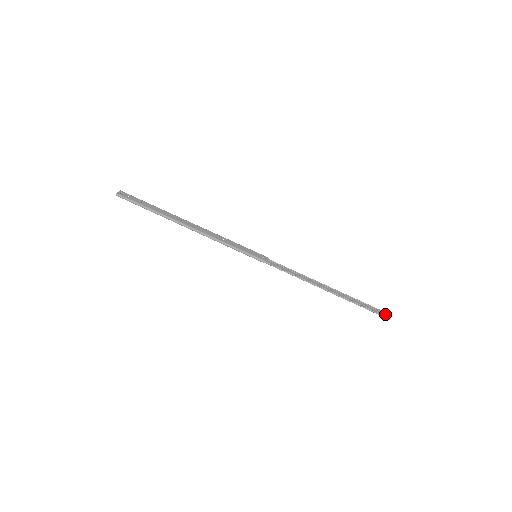
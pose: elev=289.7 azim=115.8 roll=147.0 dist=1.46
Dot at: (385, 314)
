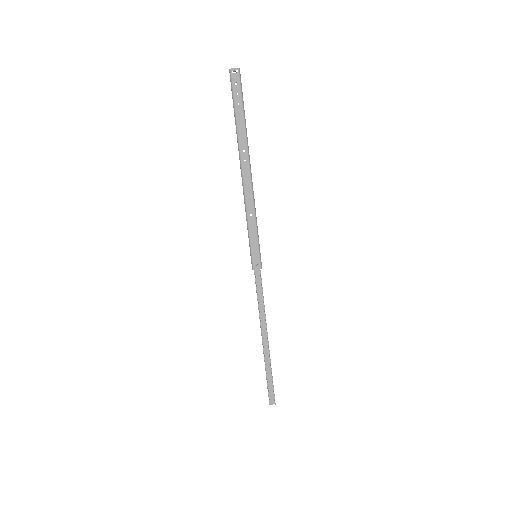
Dot at: (274, 399)
